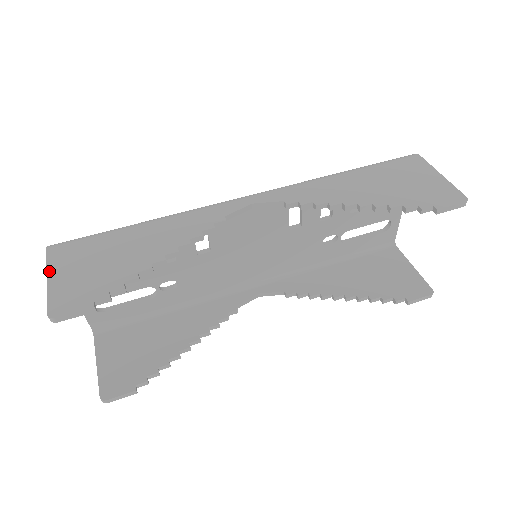
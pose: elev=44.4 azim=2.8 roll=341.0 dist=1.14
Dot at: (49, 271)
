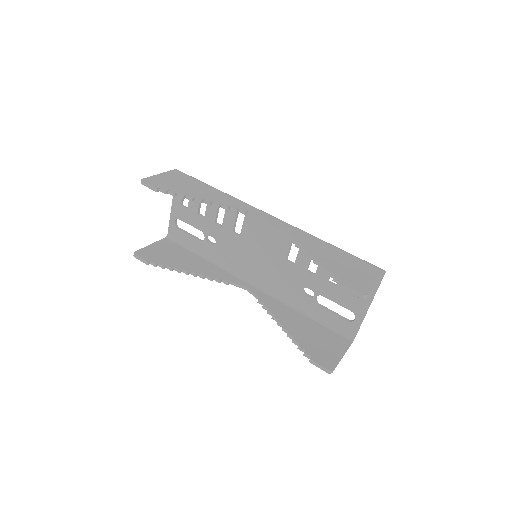
Dot at: (164, 173)
